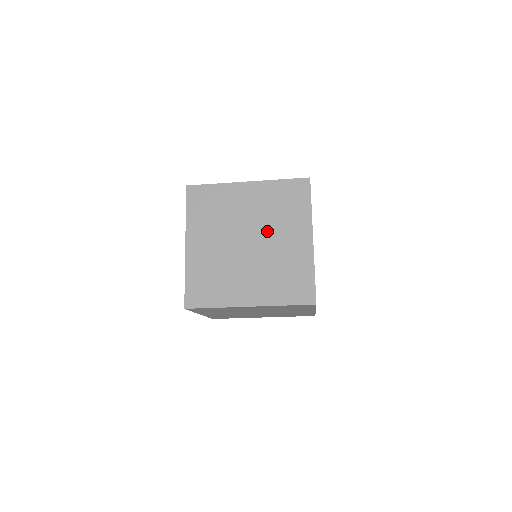
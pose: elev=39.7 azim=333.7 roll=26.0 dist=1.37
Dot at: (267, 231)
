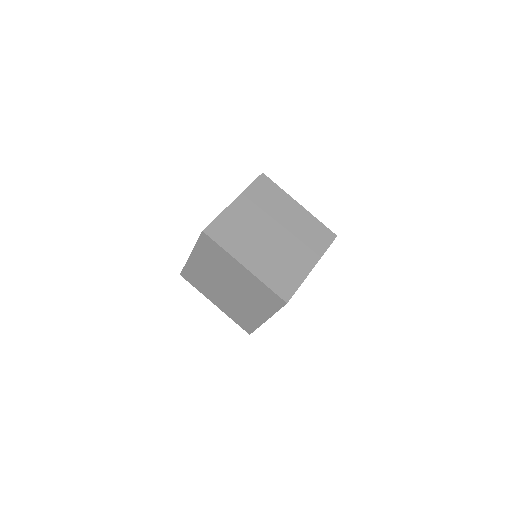
Dot at: (290, 238)
